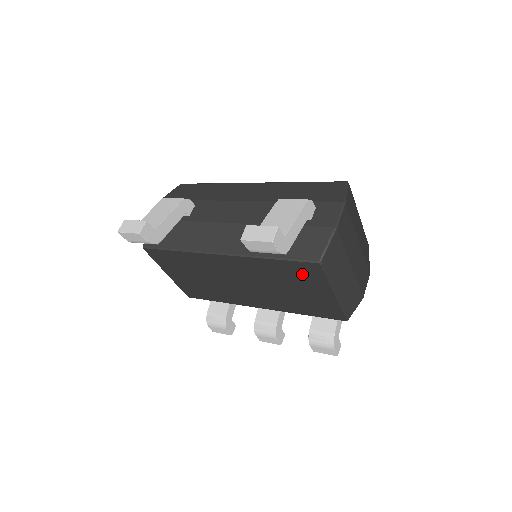
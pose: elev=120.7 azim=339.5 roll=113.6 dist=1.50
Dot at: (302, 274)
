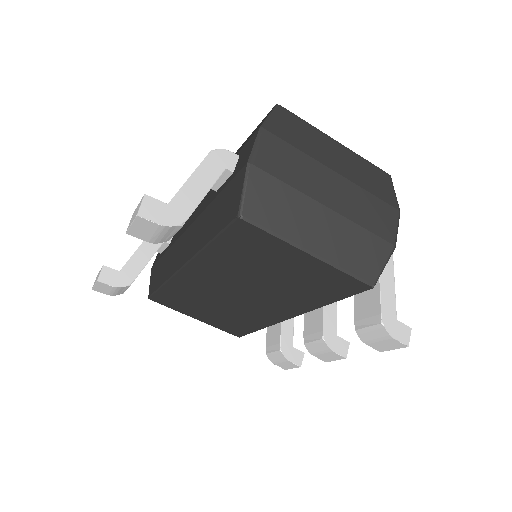
Dot at: (251, 246)
